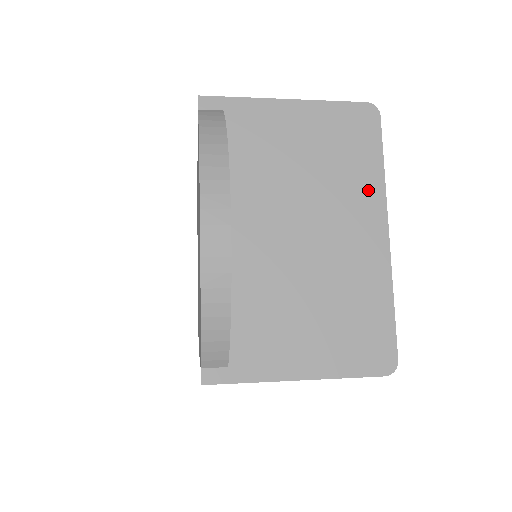
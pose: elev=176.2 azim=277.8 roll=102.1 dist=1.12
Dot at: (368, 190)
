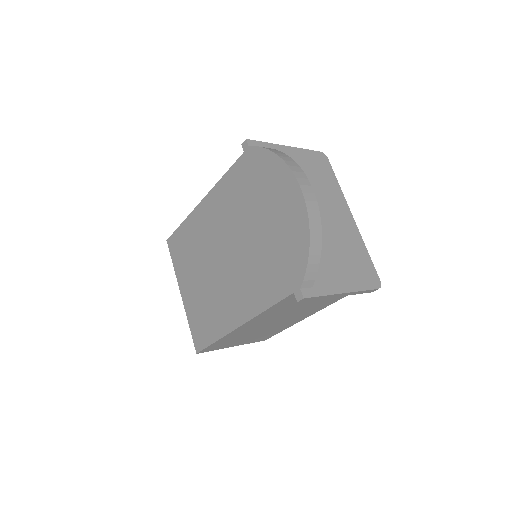
Dot at: (337, 195)
